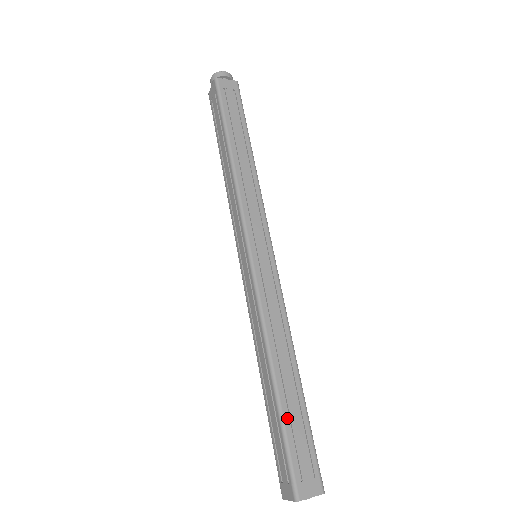
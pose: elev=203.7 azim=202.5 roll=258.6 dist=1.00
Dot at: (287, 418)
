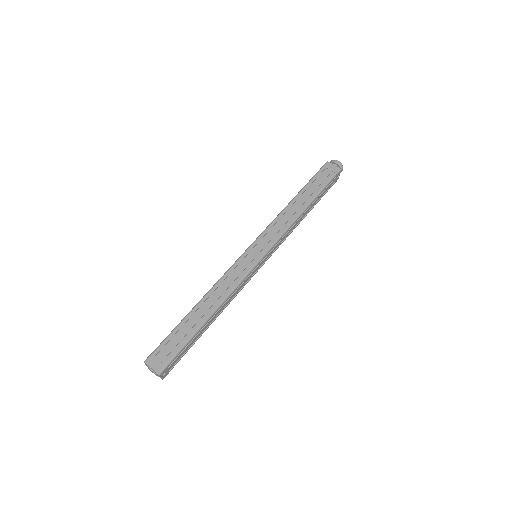
Dot at: (180, 327)
